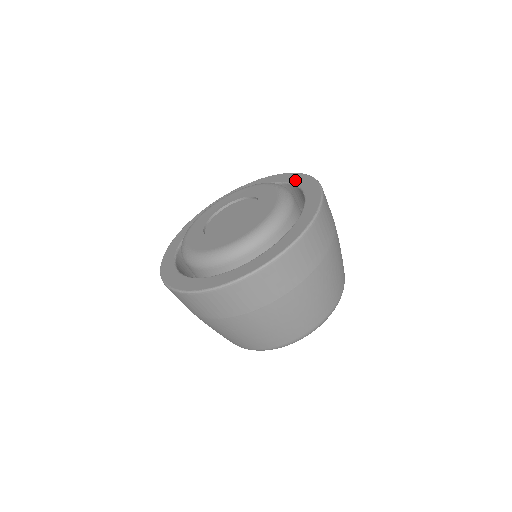
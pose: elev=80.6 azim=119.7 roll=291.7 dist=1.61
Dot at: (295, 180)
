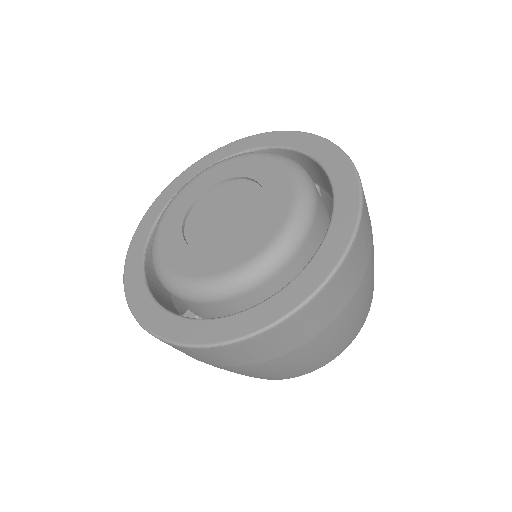
Dot at: (277, 141)
